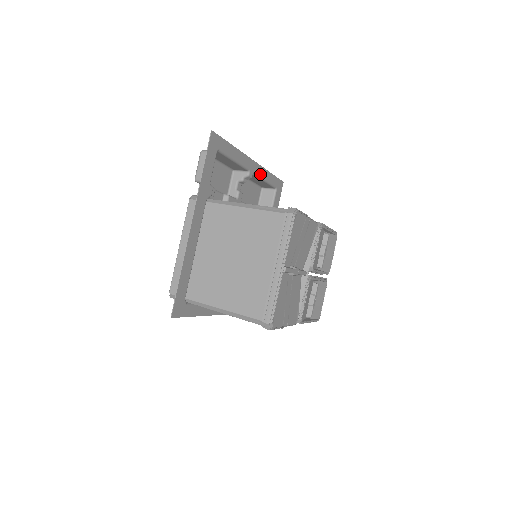
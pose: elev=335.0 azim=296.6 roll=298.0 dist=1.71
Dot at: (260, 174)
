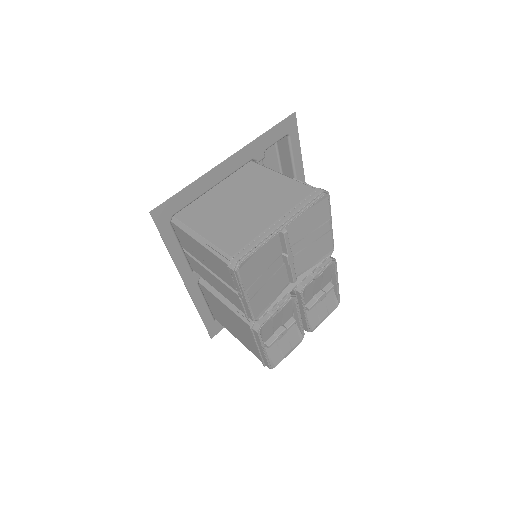
Dot at: occluded
